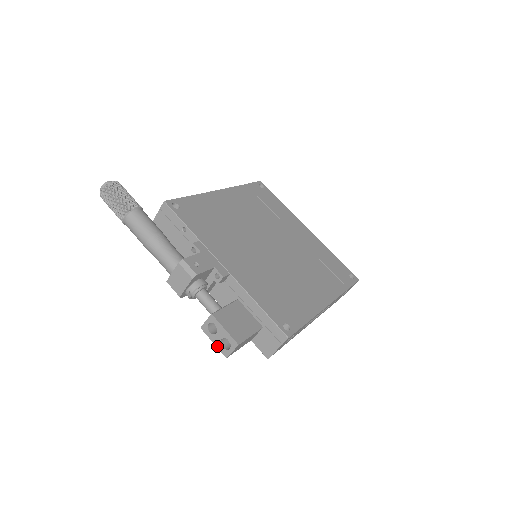
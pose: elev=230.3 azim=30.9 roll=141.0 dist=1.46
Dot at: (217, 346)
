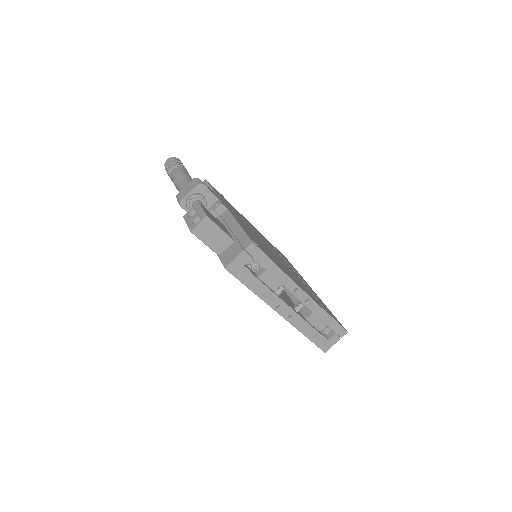
Dot at: (188, 225)
